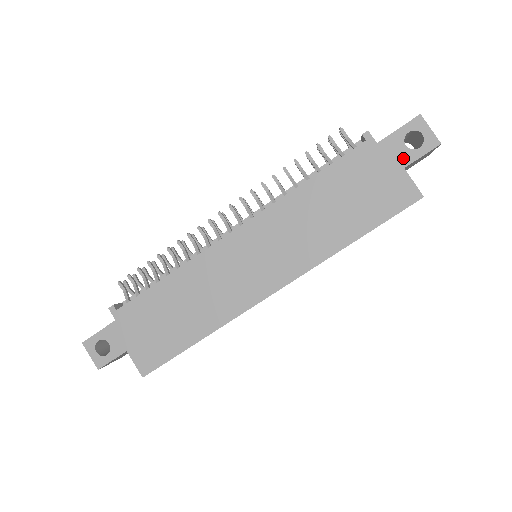
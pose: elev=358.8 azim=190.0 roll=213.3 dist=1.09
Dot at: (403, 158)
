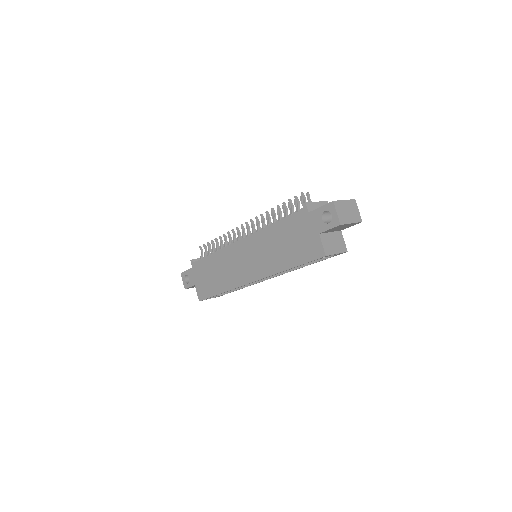
Dot at: (319, 227)
